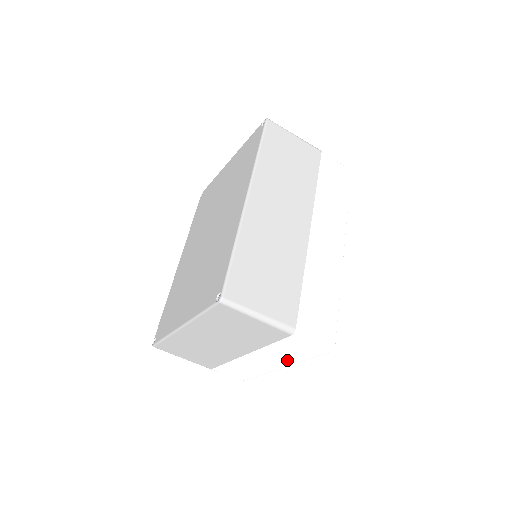
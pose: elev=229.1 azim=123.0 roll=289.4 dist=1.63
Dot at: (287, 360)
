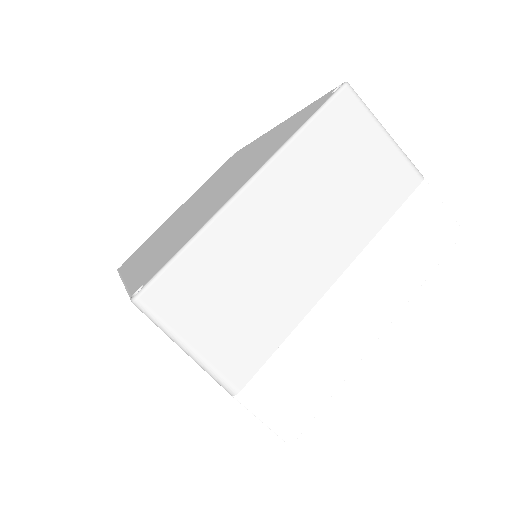
Dot at: (398, 288)
